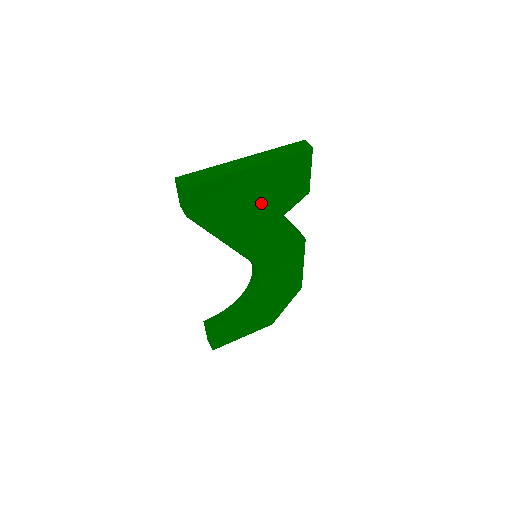
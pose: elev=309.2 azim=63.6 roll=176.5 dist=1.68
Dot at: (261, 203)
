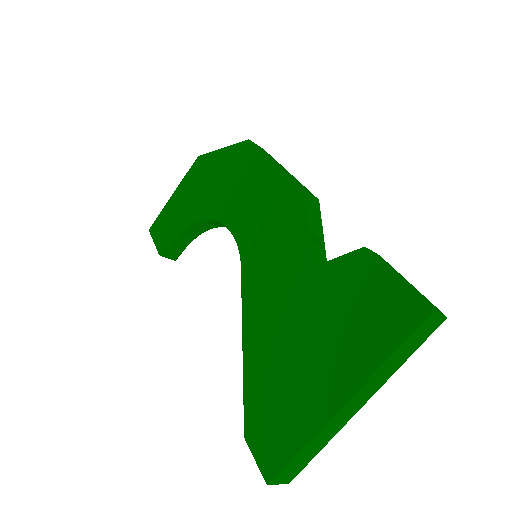
Dot at: occluded
